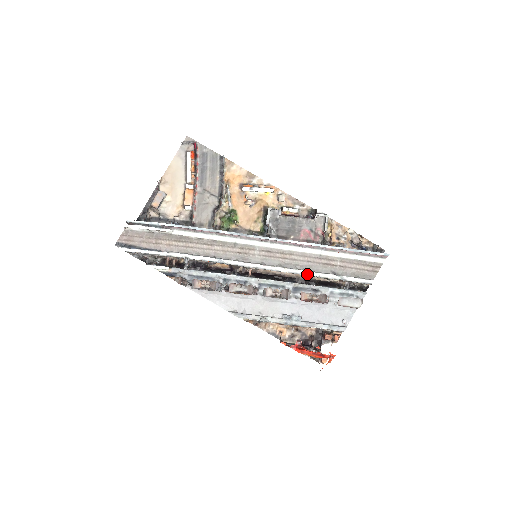
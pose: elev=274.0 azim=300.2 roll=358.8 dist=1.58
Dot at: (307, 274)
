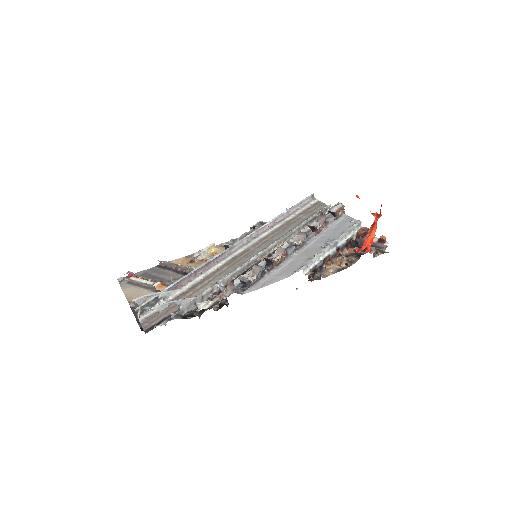
Dot at: (296, 229)
